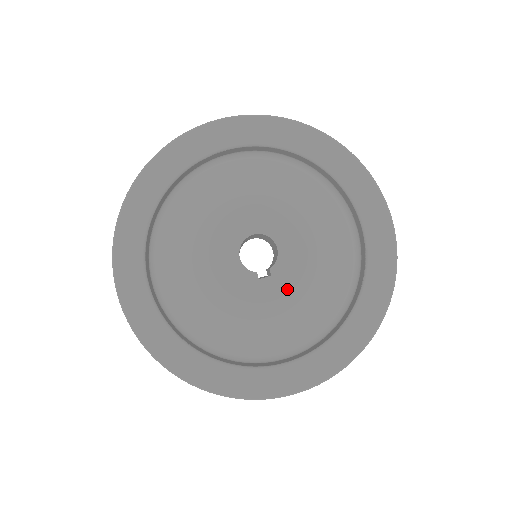
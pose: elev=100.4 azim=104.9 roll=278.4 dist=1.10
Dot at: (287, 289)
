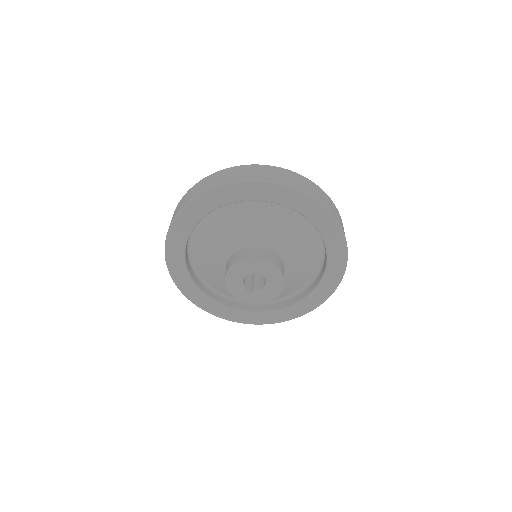
Dot at: (253, 301)
